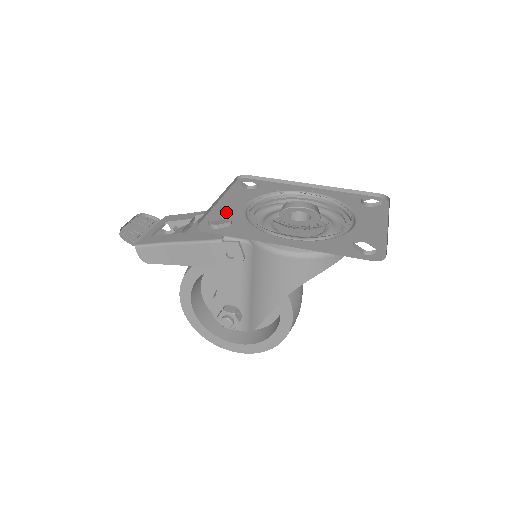
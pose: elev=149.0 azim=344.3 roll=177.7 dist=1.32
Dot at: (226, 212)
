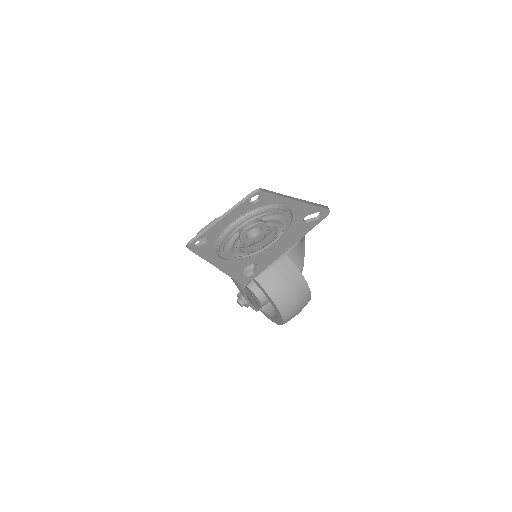
Dot at: (215, 230)
